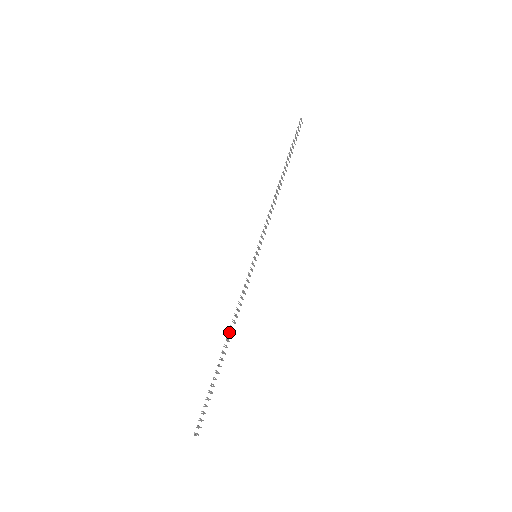
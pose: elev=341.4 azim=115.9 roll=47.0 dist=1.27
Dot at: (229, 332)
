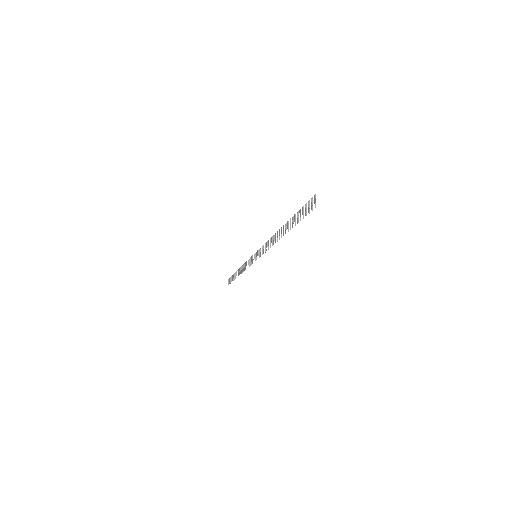
Dot at: (277, 233)
